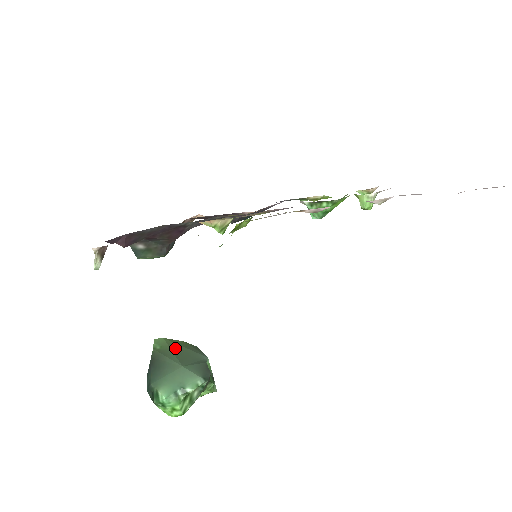
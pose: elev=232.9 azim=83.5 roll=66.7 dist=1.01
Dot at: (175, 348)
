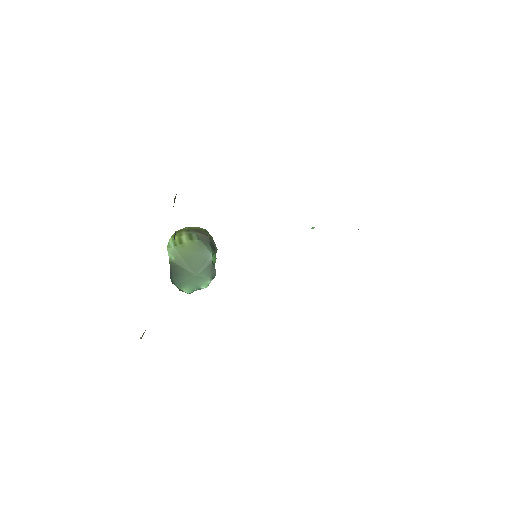
Dot at: (186, 256)
